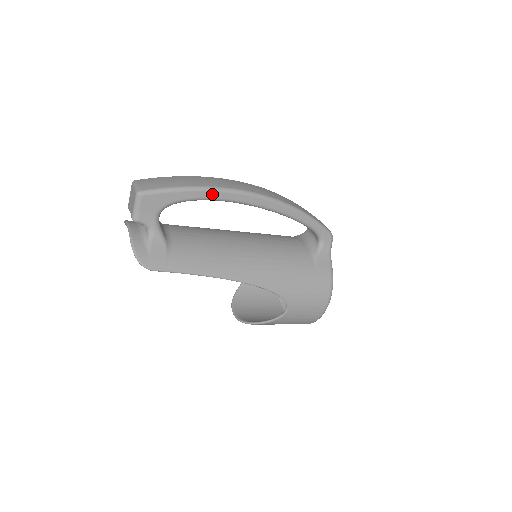
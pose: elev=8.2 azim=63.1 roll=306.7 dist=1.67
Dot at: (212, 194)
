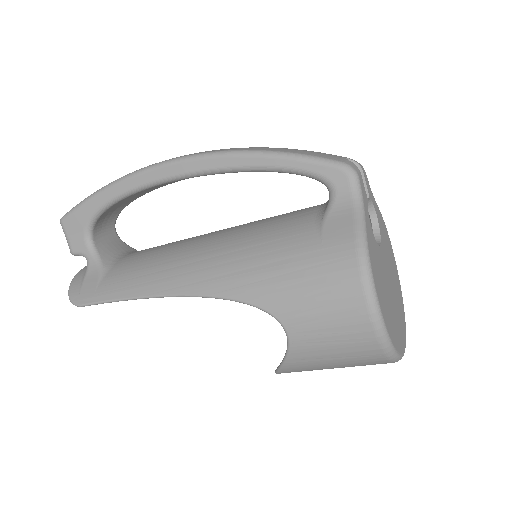
Dot at: (122, 186)
